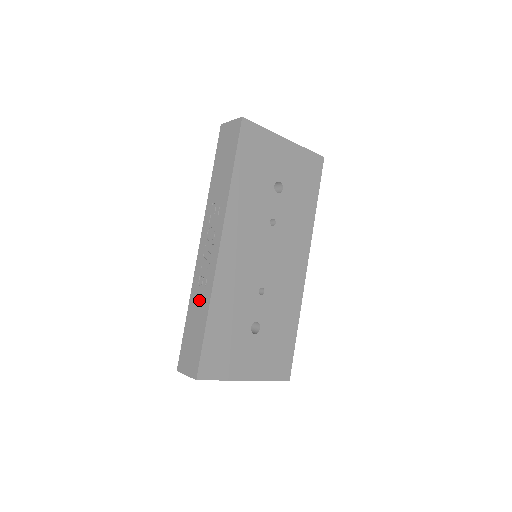
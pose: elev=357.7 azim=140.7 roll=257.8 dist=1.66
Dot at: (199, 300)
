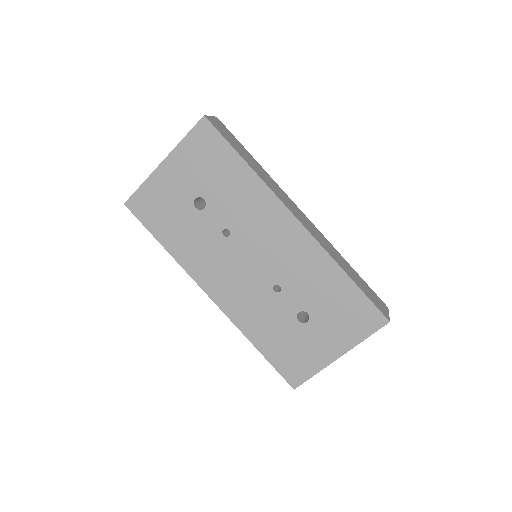
Dot at: occluded
